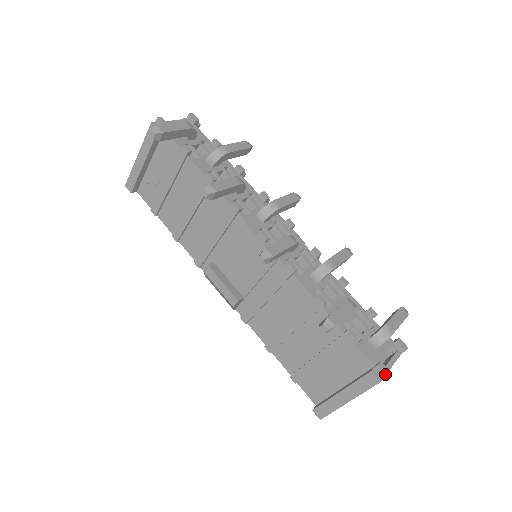
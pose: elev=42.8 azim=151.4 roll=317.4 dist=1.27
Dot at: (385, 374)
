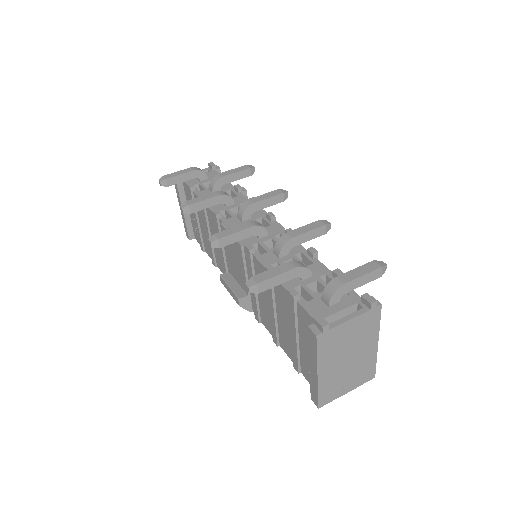
Dot at: (320, 326)
